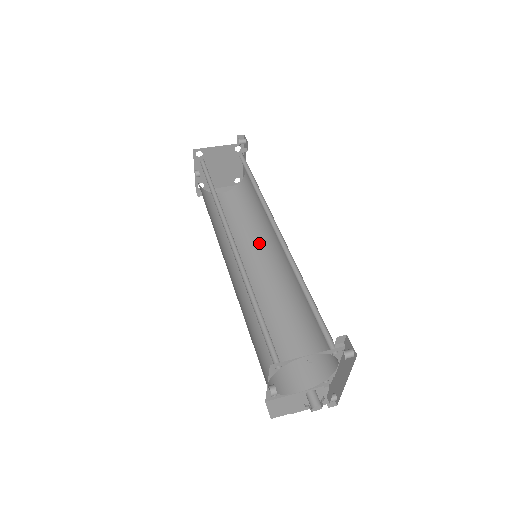
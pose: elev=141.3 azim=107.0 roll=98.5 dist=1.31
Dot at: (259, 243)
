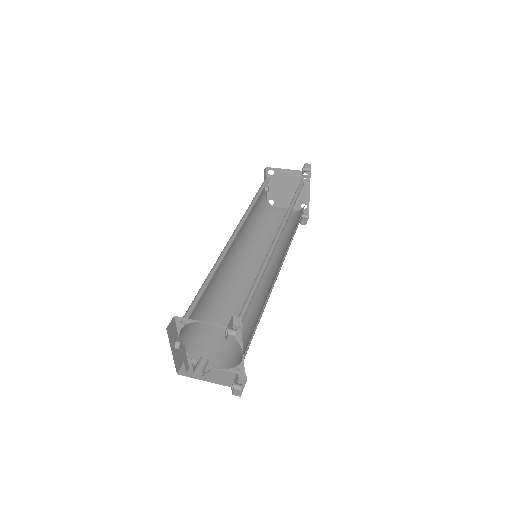
Dot at: (279, 254)
